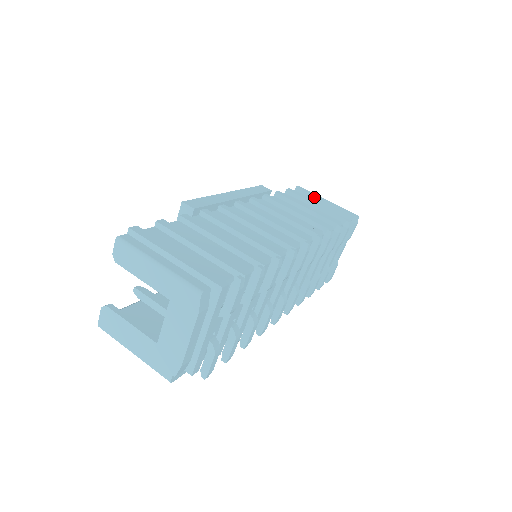
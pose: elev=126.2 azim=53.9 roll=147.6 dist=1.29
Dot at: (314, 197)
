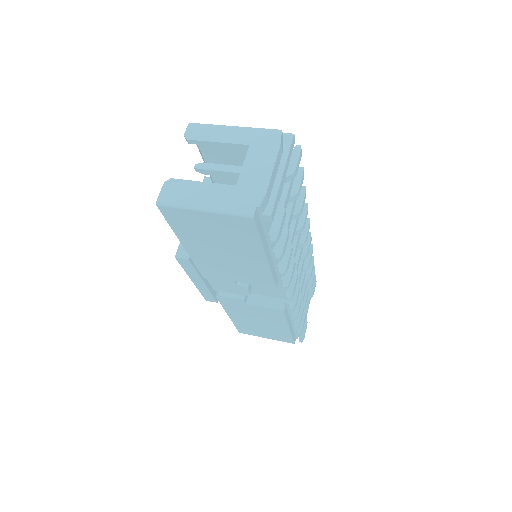
Dot at: occluded
